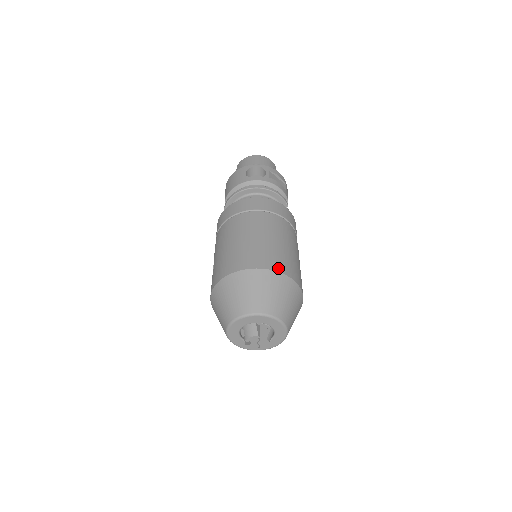
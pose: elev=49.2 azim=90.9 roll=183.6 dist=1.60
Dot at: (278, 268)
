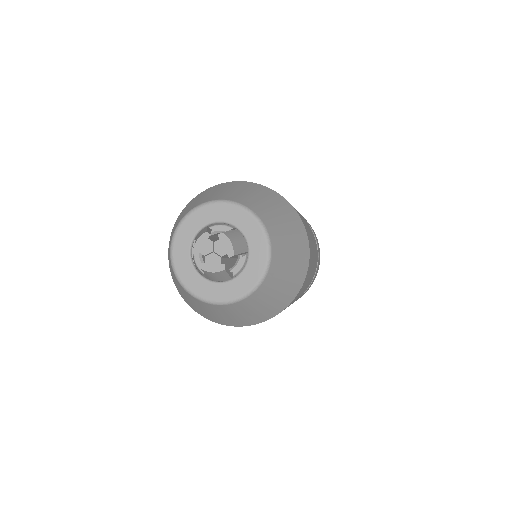
Dot at: occluded
